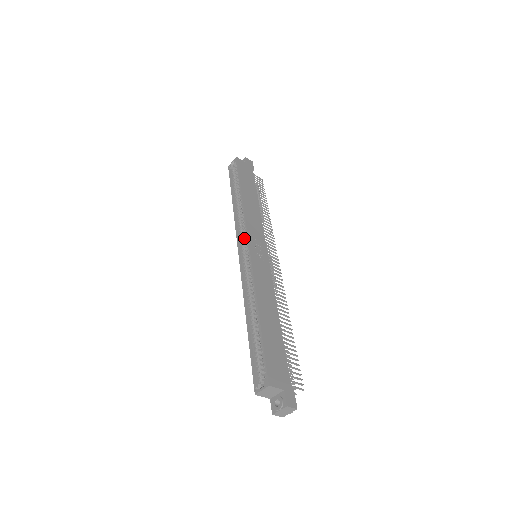
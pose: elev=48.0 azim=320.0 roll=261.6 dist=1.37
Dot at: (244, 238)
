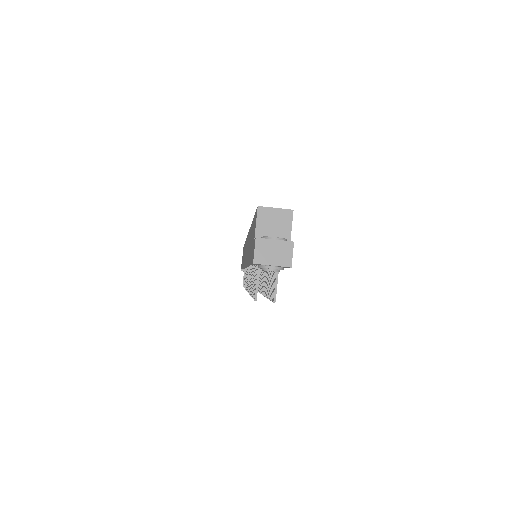
Dot at: occluded
